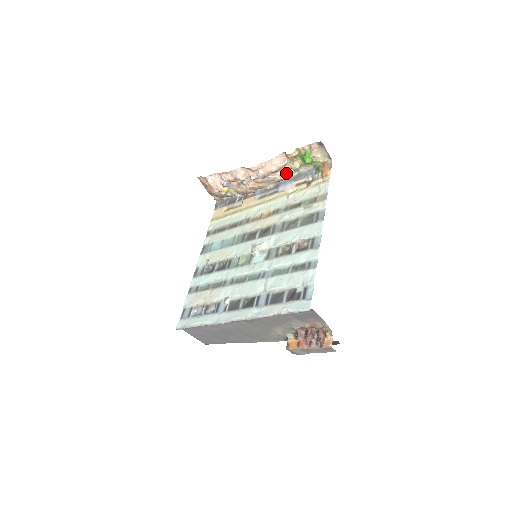
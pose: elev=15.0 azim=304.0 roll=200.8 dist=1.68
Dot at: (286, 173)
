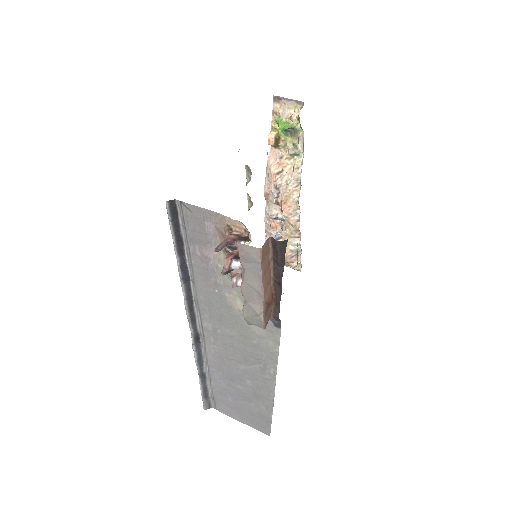
Dot at: (292, 166)
